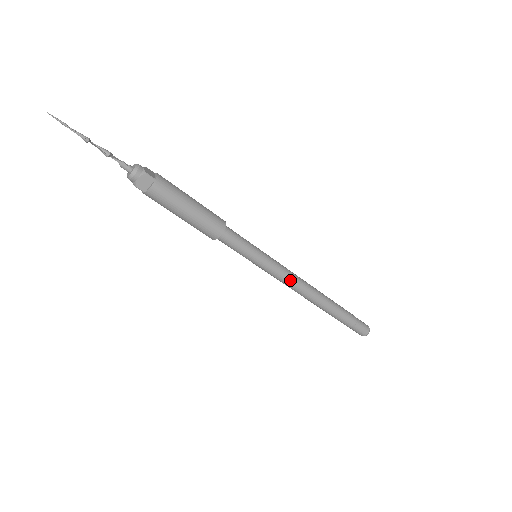
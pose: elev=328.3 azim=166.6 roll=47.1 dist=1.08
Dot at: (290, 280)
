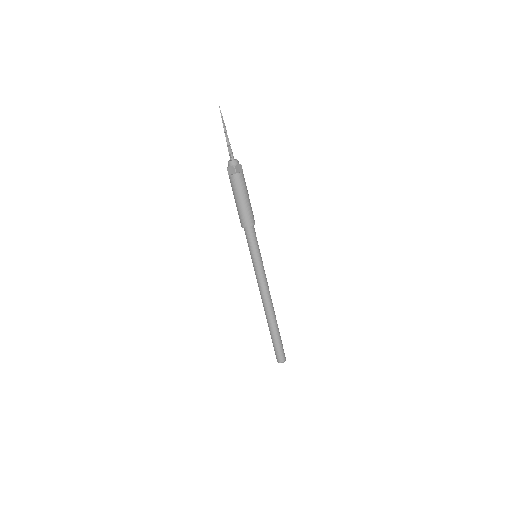
Dot at: (267, 283)
